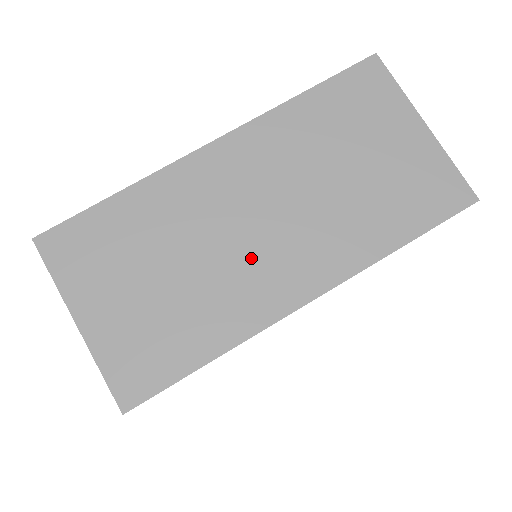
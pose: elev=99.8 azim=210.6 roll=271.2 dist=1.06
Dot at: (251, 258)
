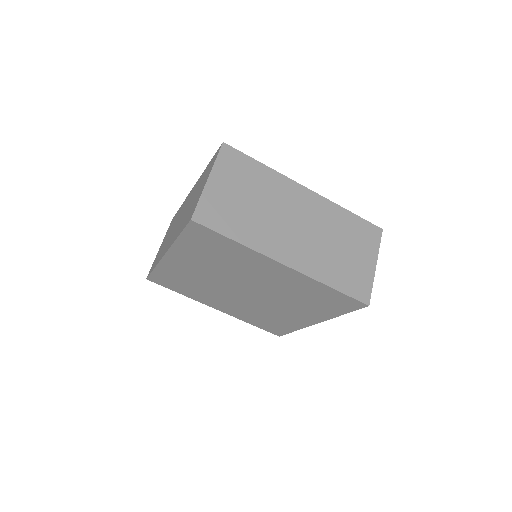
Dot at: (282, 231)
